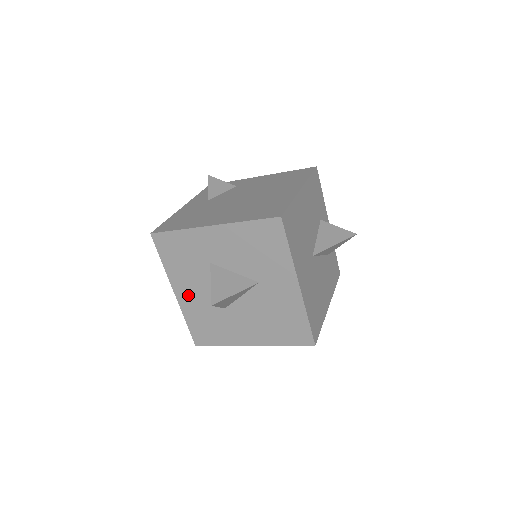
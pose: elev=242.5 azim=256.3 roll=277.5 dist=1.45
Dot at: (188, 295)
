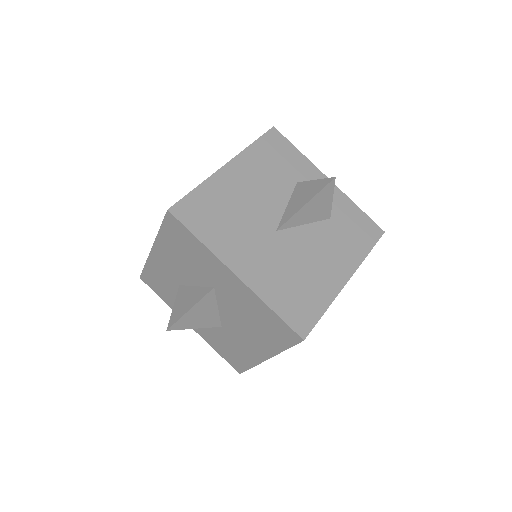
Dot at: occluded
